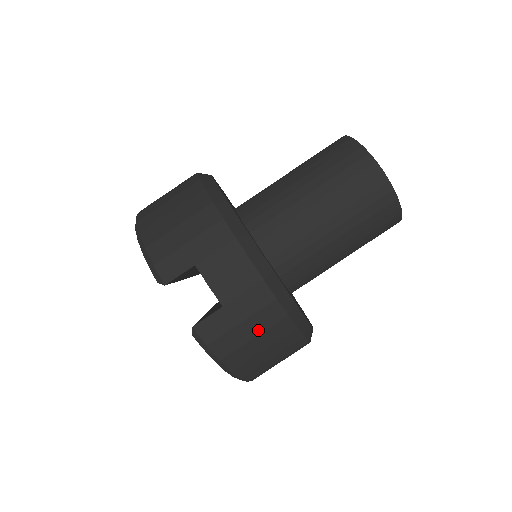
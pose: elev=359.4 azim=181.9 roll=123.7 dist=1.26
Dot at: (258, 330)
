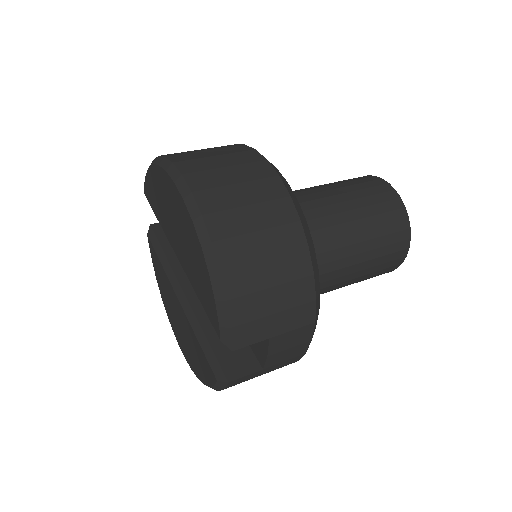
Dot at: occluded
